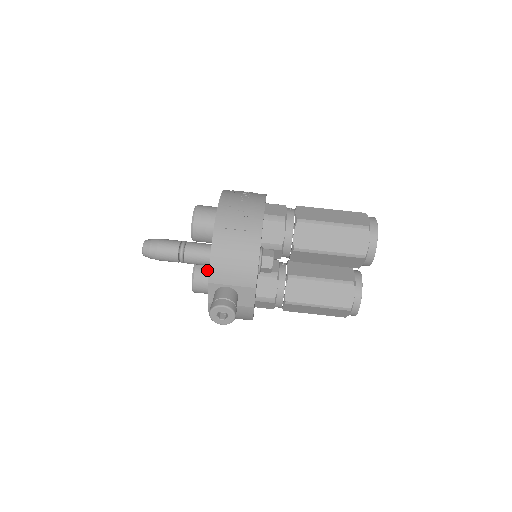
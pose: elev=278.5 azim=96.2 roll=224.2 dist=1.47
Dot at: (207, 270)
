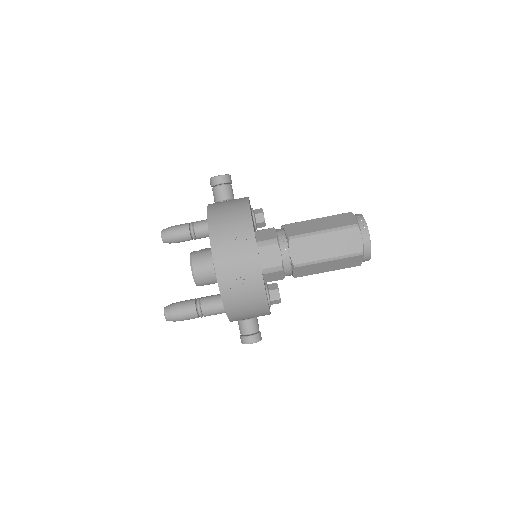
Dot at: occluded
